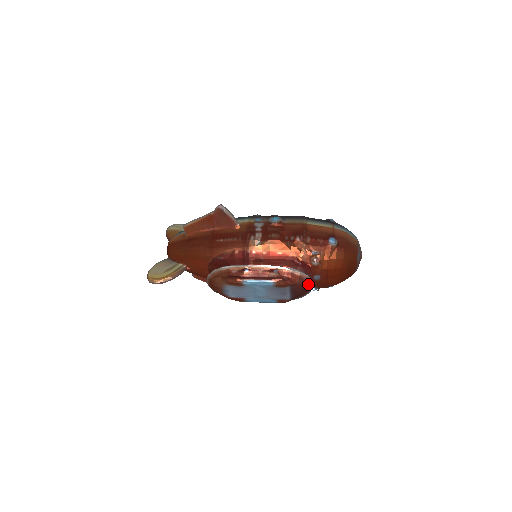
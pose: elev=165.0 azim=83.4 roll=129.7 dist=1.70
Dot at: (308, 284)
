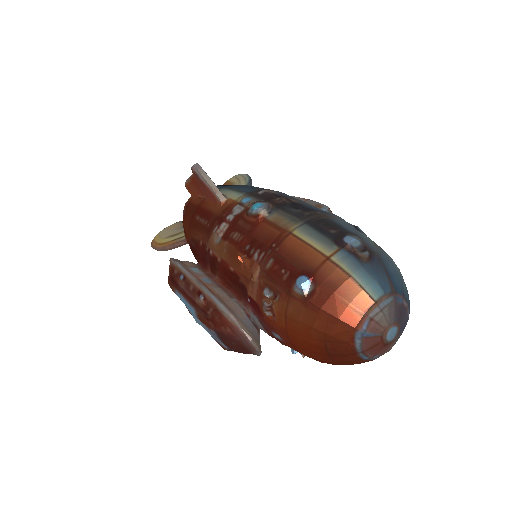
Dot at: (244, 341)
